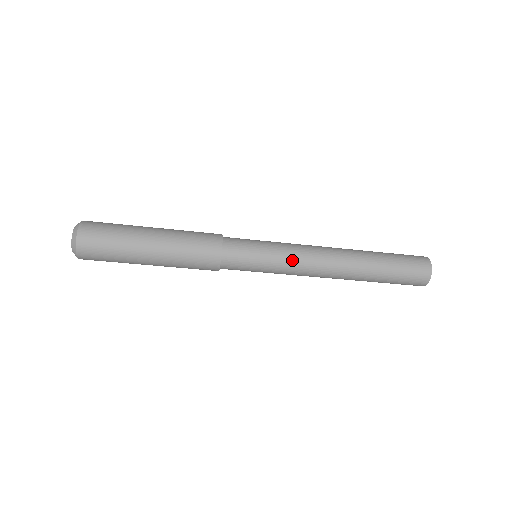
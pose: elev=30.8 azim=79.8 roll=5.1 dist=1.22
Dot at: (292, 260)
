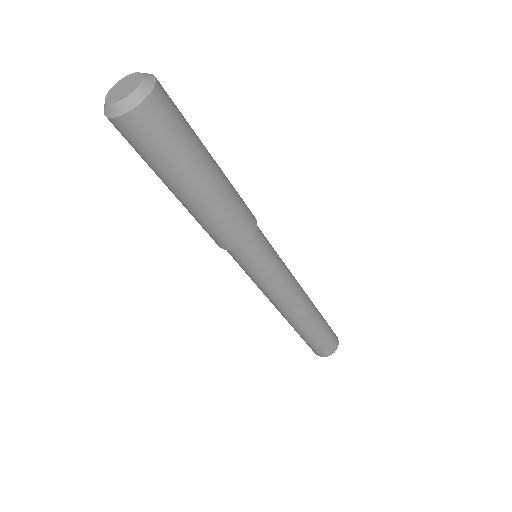
Dot at: (282, 285)
